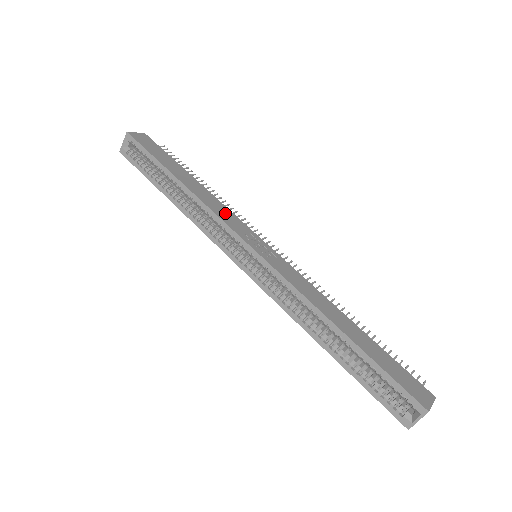
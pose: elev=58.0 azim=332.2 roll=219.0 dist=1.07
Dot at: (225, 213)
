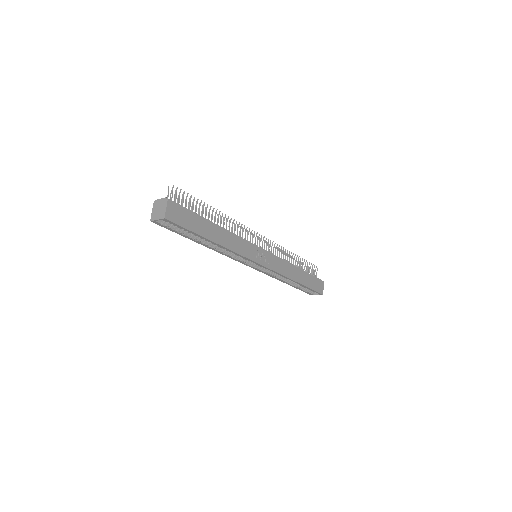
Dot at: (242, 246)
